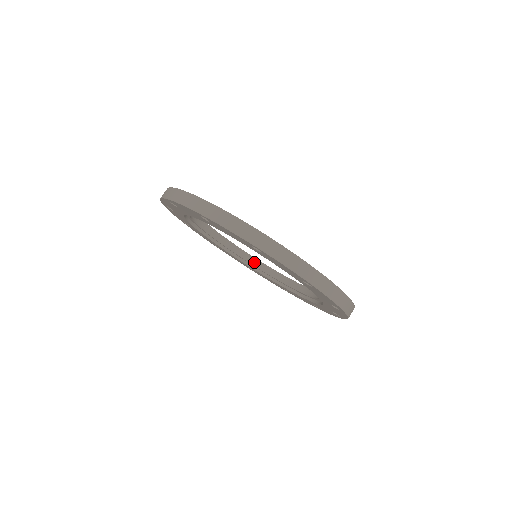
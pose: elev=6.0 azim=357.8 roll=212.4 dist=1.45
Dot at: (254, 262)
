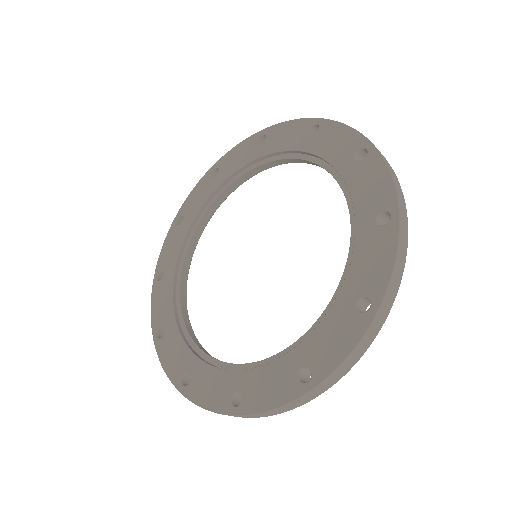
Dot at: (186, 320)
